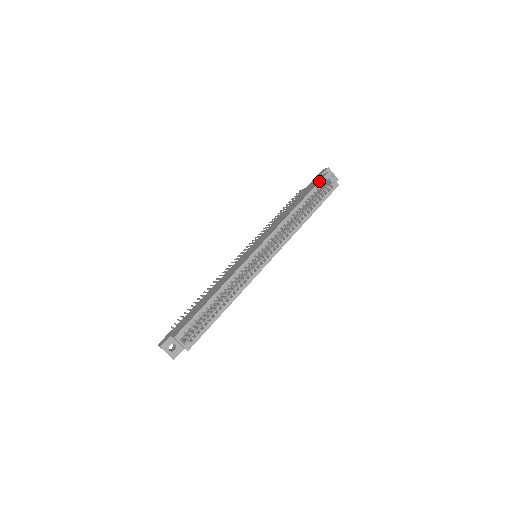
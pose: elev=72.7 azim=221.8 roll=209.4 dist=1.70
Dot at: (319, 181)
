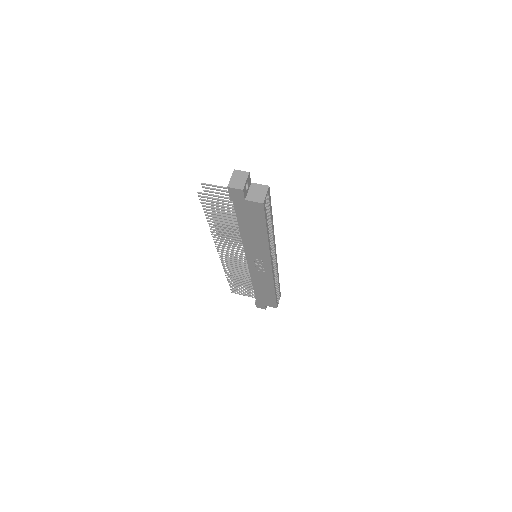
Dot at: occluded
